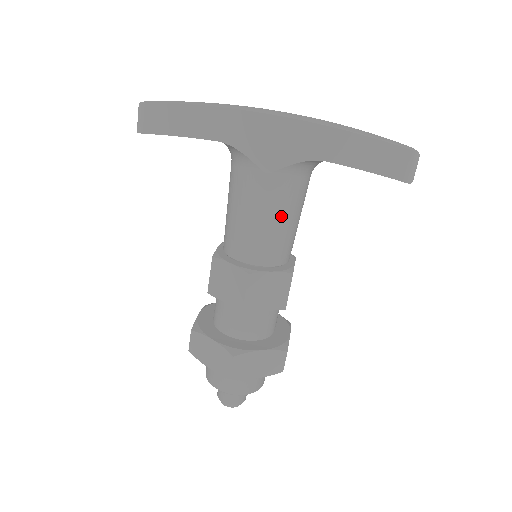
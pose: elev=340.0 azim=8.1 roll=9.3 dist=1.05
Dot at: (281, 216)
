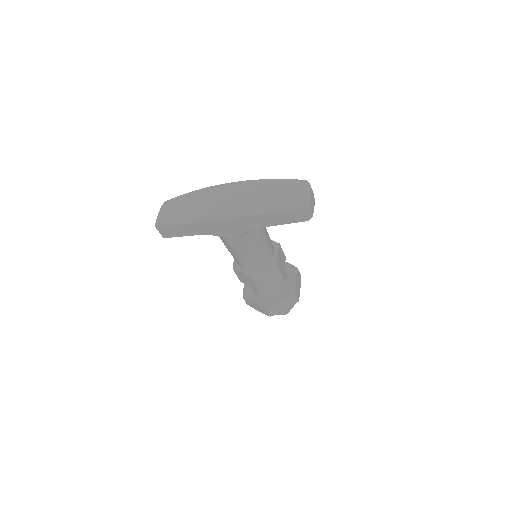
Dot at: (254, 250)
